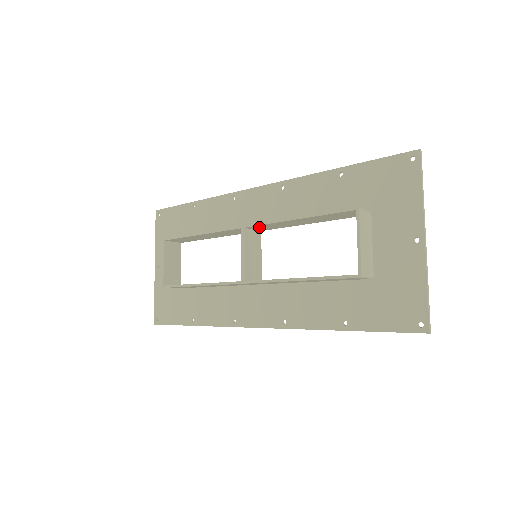
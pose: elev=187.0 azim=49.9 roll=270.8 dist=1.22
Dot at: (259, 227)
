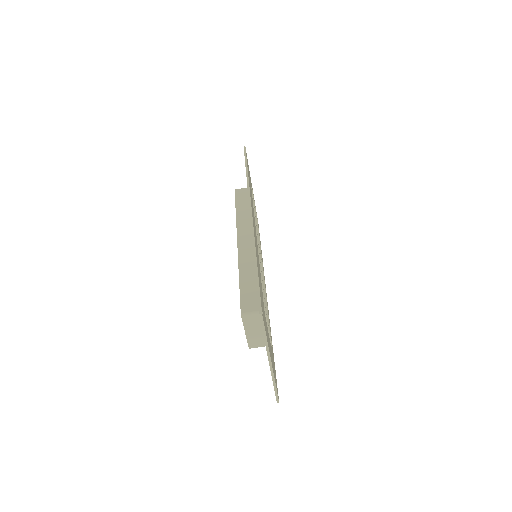
Dot at: (245, 248)
